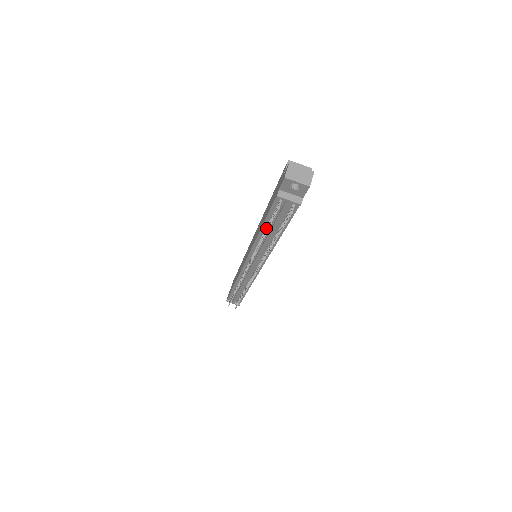
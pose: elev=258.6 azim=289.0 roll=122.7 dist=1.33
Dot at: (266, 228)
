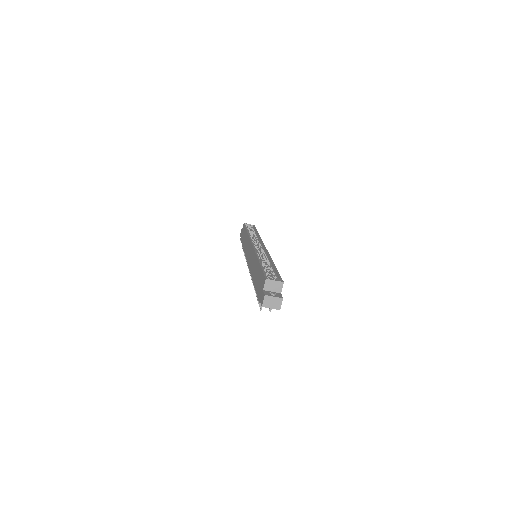
Dot at: occluded
